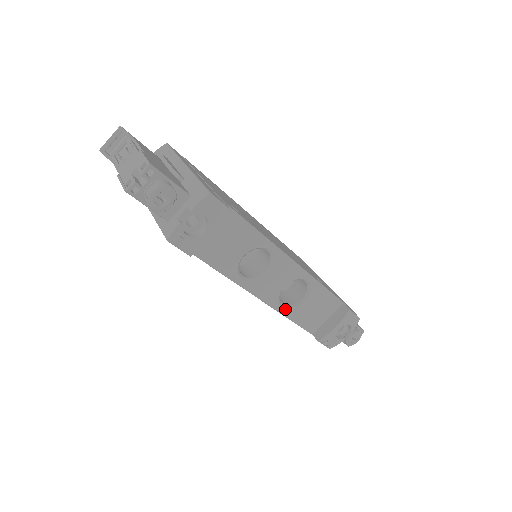
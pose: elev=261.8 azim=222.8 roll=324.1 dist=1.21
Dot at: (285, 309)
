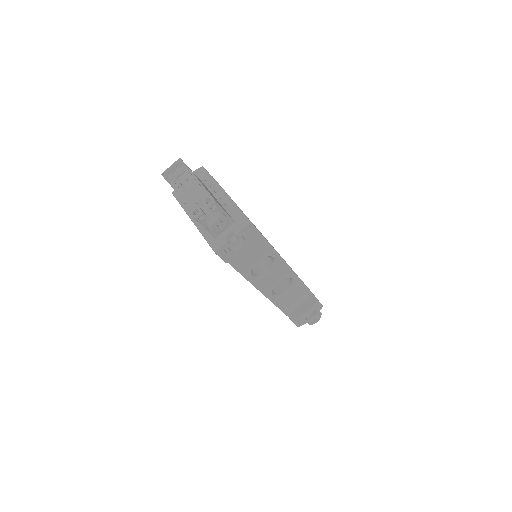
Dot at: (274, 298)
